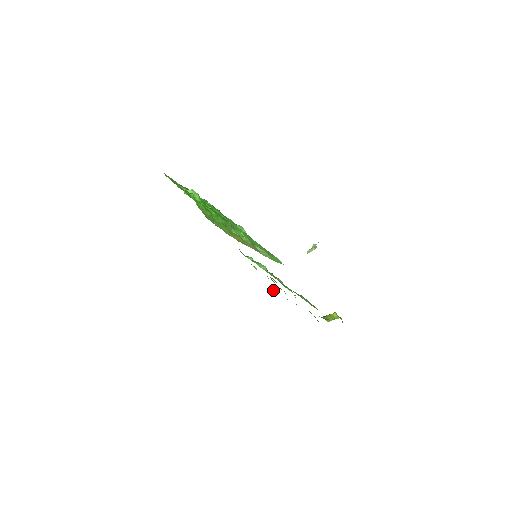
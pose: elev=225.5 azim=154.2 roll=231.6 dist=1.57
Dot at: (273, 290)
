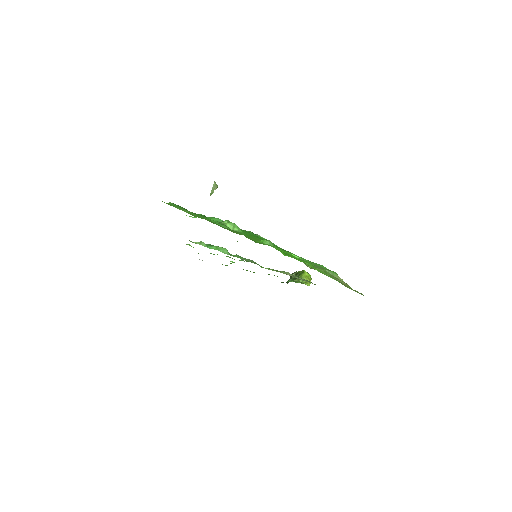
Dot at: occluded
